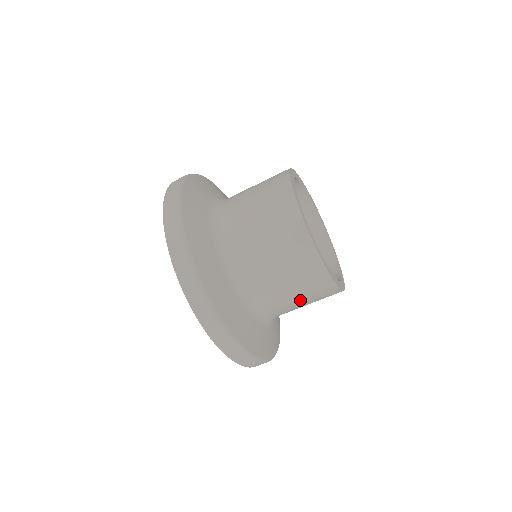
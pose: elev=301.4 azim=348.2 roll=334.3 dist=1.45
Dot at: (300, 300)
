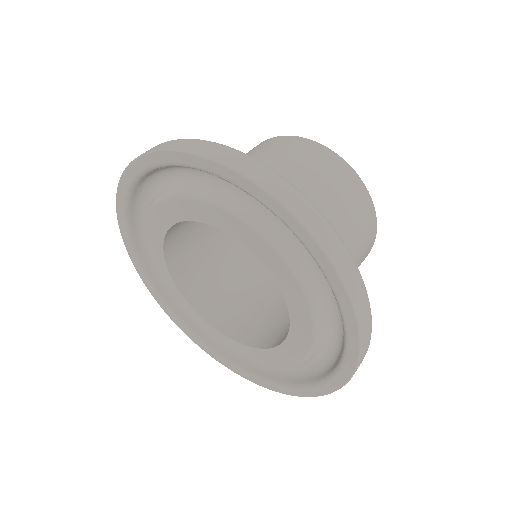
Dot at: (355, 252)
